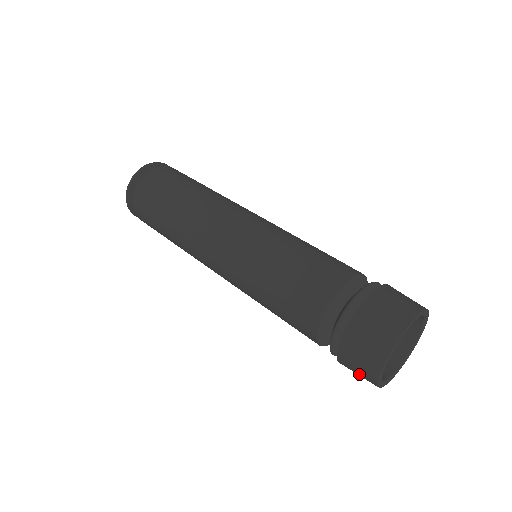
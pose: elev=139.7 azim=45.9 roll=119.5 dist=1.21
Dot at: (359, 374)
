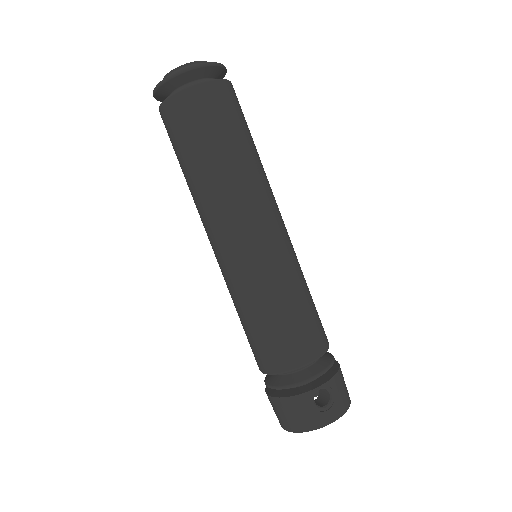
Dot at: occluded
